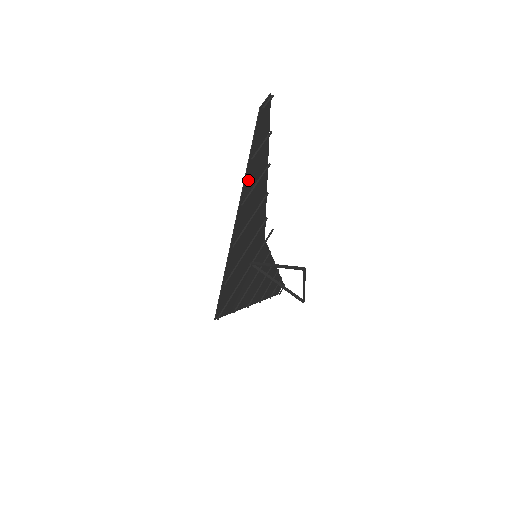
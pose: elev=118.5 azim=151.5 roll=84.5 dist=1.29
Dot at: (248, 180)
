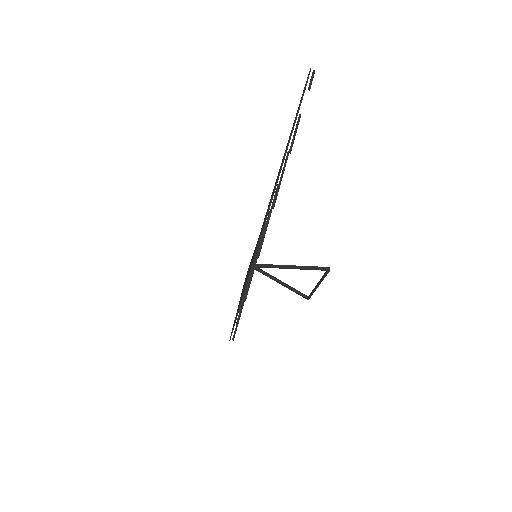
Dot at: occluded
